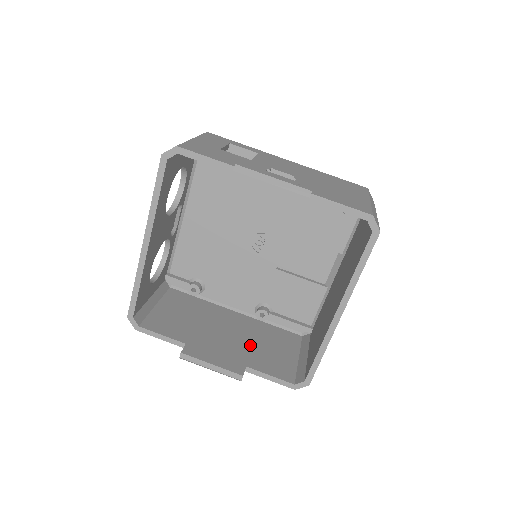
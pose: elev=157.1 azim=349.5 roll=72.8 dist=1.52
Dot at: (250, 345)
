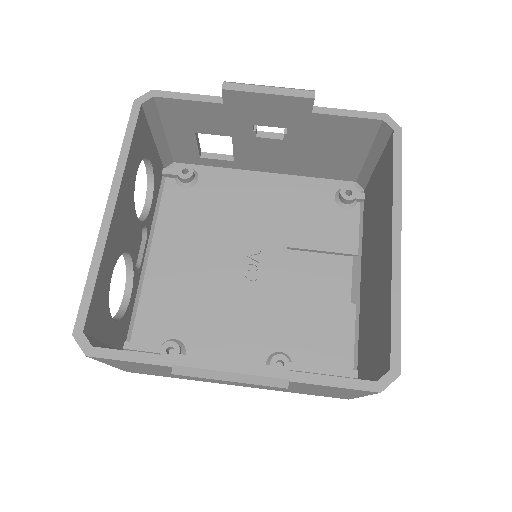
Dot at: occluded
